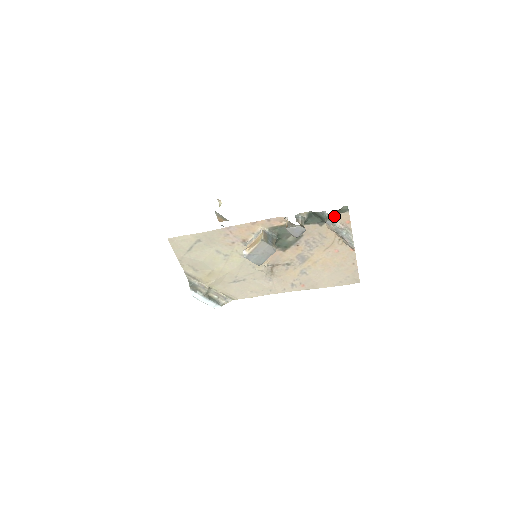
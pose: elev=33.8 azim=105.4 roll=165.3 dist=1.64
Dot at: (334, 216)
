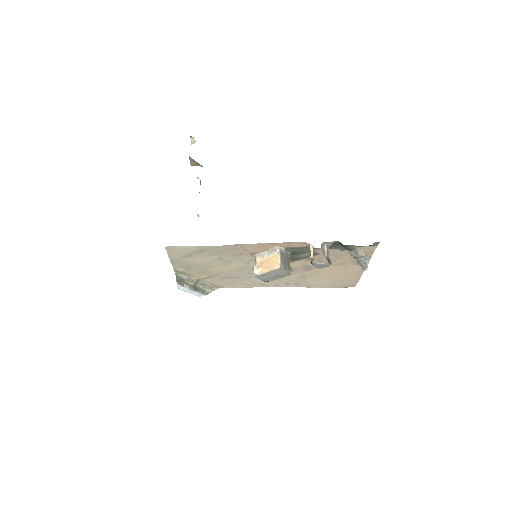
Dot at: (360, 247)
